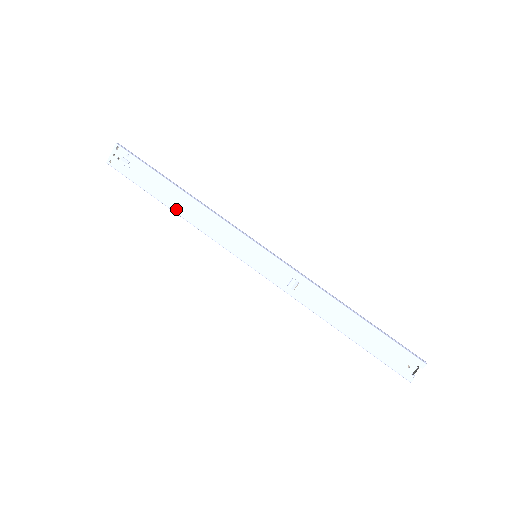
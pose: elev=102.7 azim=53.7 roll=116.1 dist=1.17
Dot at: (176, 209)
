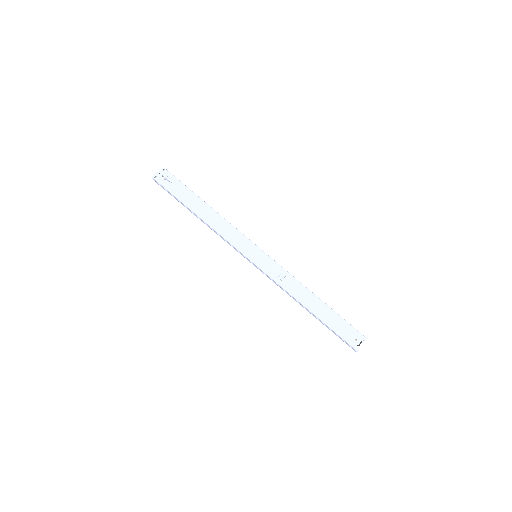
Dot at: (202, 216)
